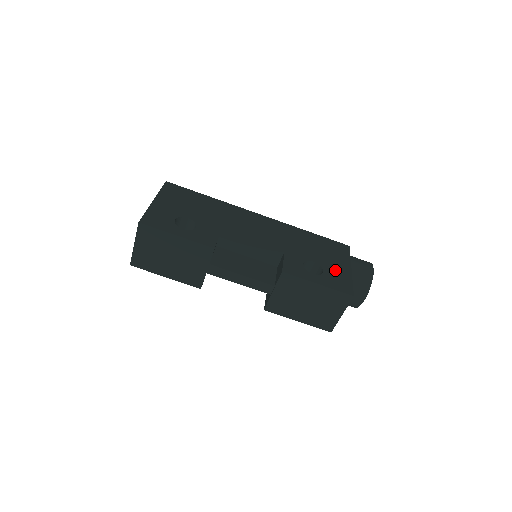
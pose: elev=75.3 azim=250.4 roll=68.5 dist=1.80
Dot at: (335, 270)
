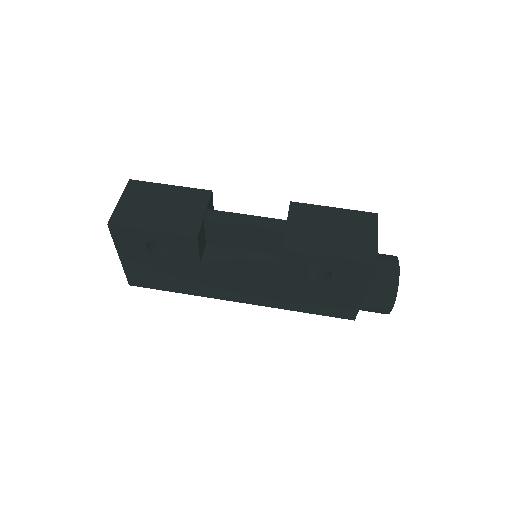
Dot at: occluded
